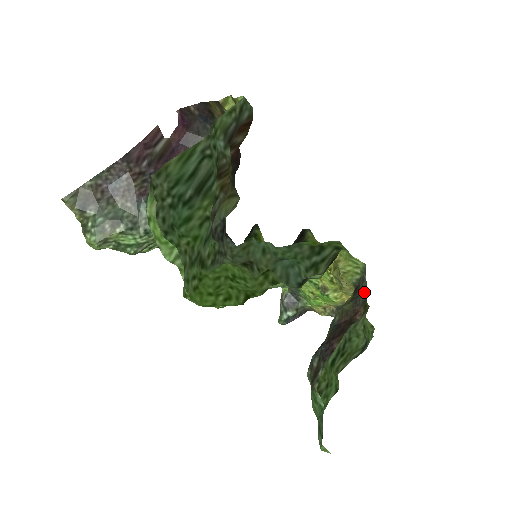
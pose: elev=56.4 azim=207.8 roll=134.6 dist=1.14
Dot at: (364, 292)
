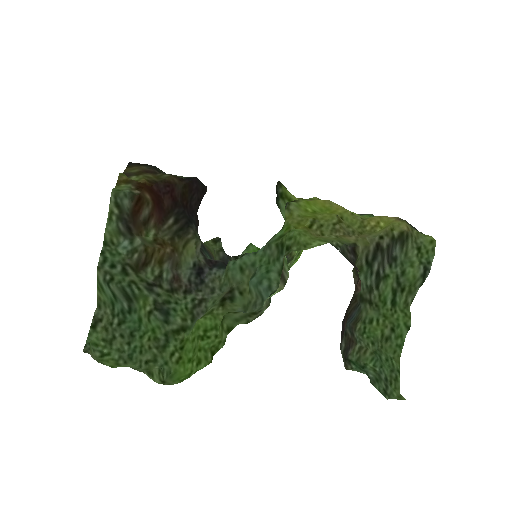
Dot at: (351, 263)
